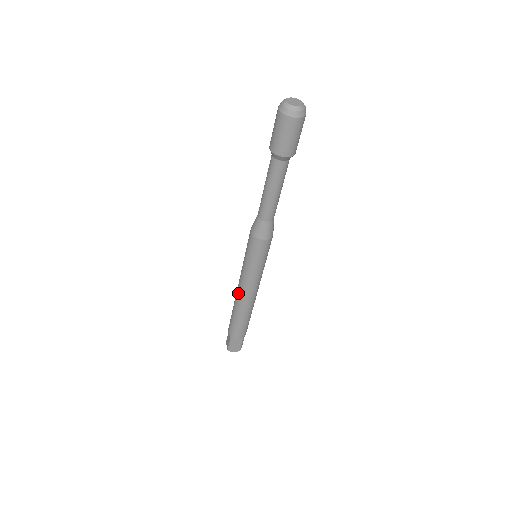
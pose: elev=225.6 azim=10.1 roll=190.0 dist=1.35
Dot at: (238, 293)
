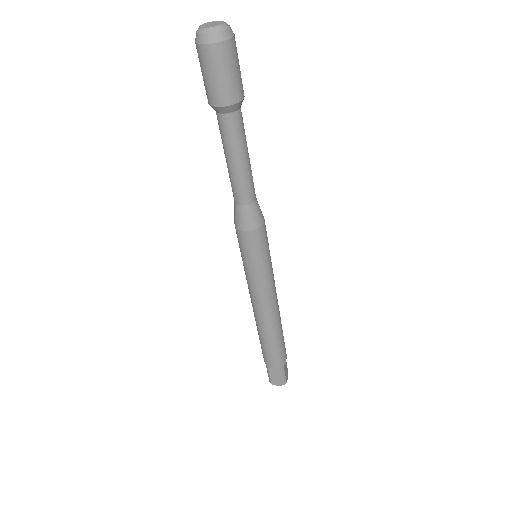
Dot at: (252, 306)
